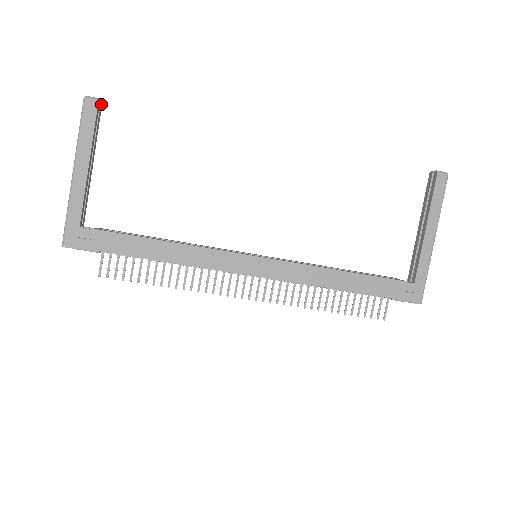
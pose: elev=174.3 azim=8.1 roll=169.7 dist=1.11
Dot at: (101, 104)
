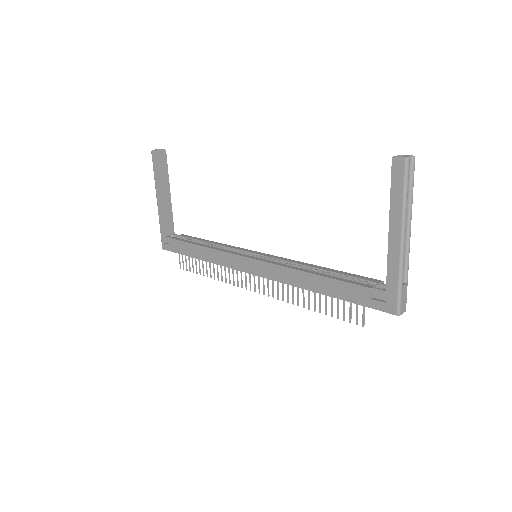
Dot at: (164, 151)
